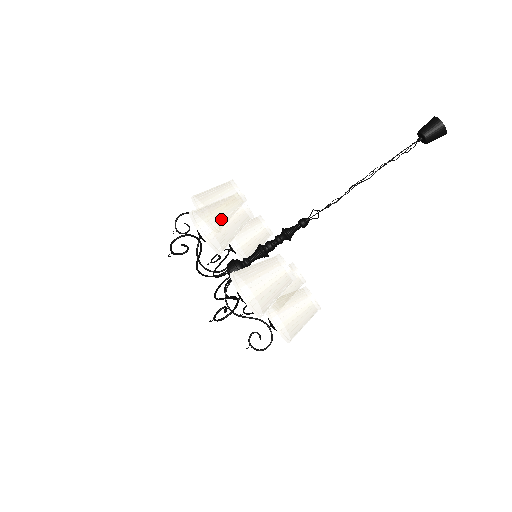
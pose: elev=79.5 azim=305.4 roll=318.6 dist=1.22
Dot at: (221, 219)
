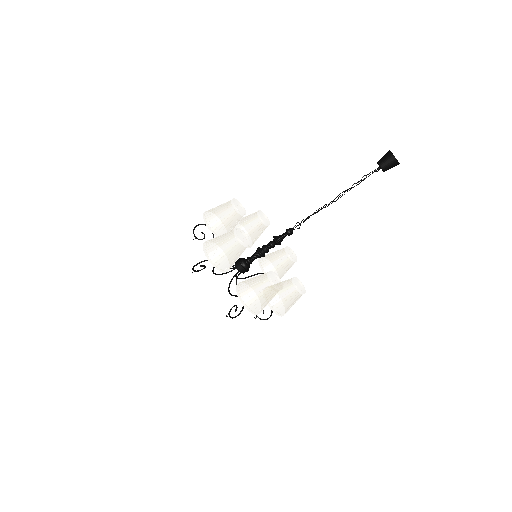
Dot at: occluded
